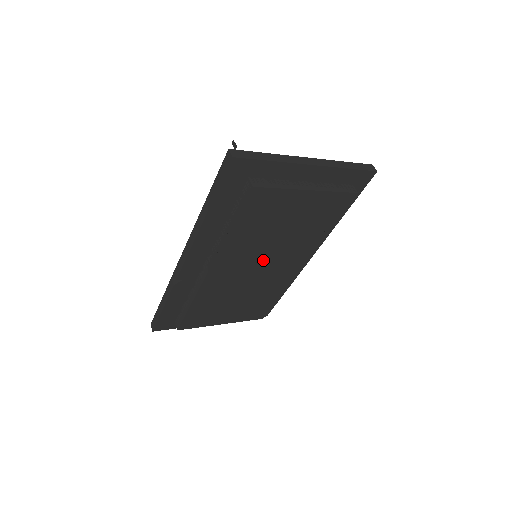
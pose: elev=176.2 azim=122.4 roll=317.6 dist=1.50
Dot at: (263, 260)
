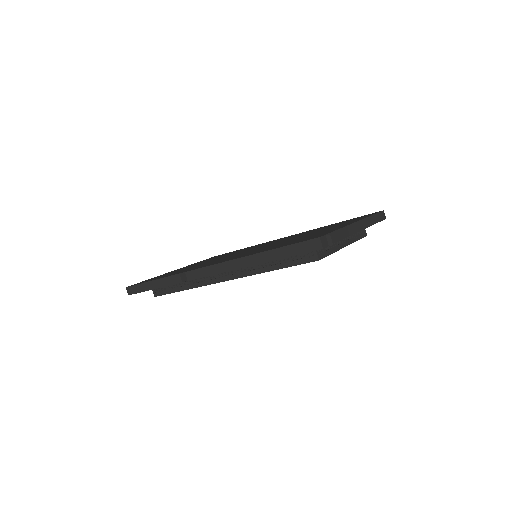
Dot at: occluded
